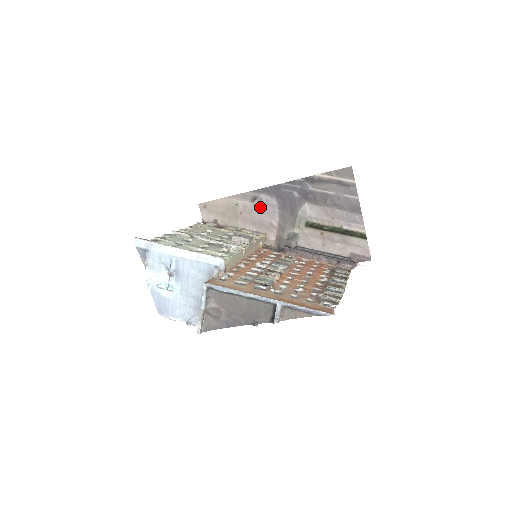
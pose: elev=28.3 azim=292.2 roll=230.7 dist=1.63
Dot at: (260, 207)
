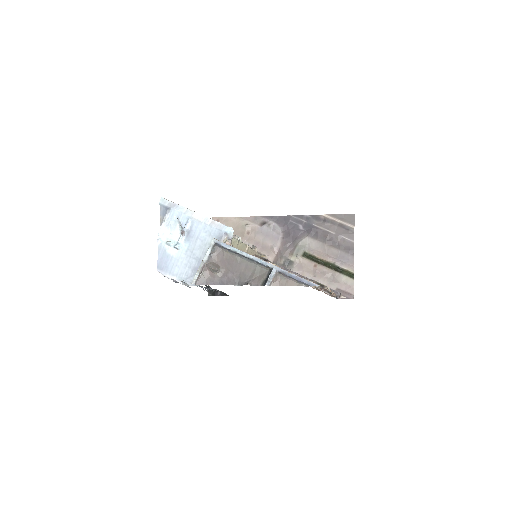
Dot at: (266, 231)
